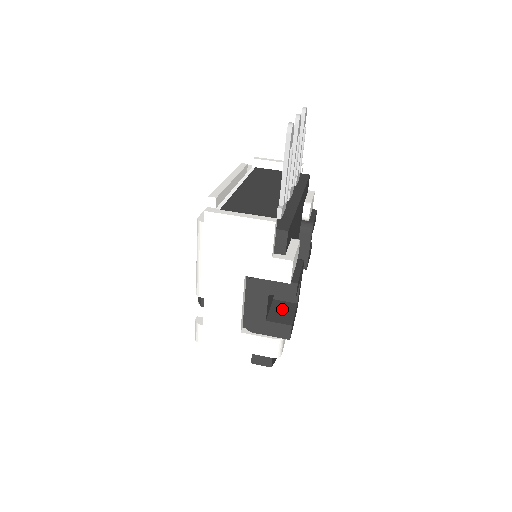
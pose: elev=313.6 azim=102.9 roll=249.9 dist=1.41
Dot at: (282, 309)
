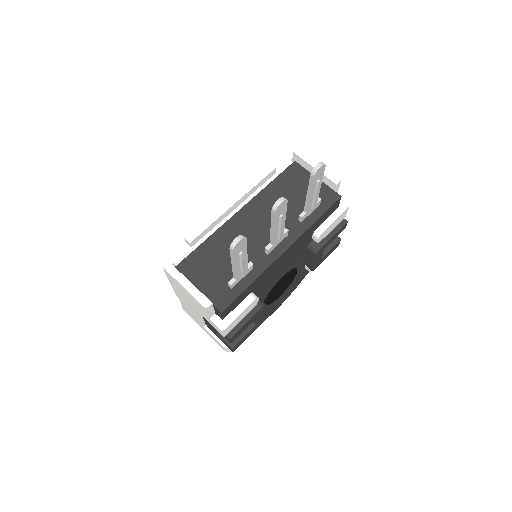
Dot at: occluded
